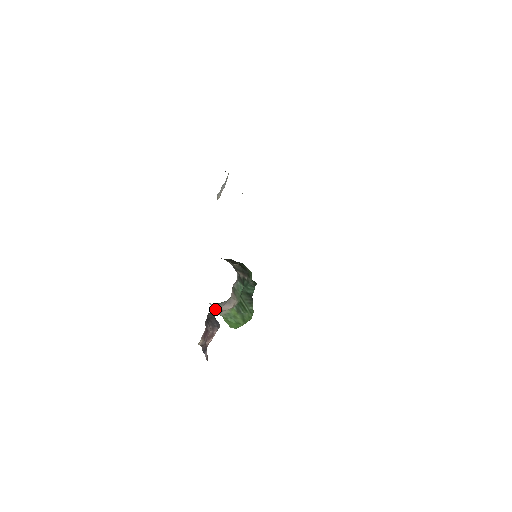
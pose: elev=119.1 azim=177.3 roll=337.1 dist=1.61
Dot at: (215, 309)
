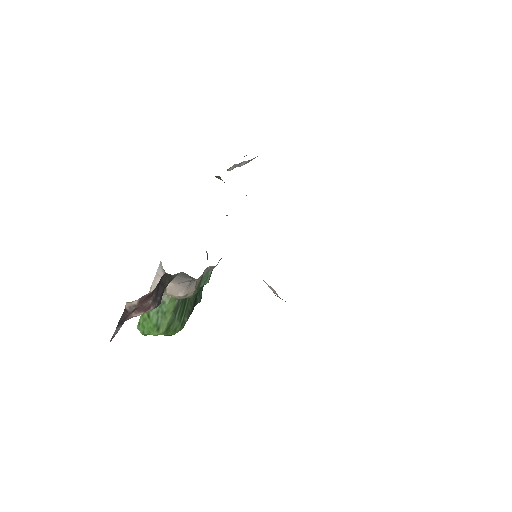
Dot at: (157, 281)
